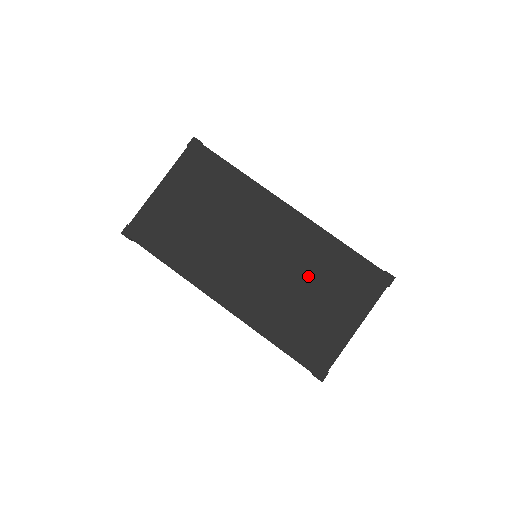
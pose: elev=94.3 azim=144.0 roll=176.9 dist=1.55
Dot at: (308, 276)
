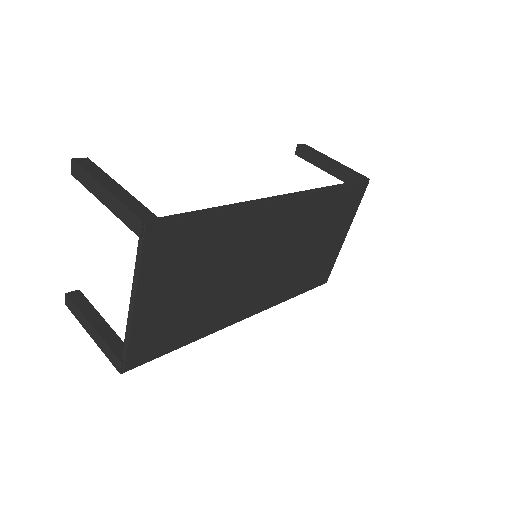
Dot at: (310, 237)
